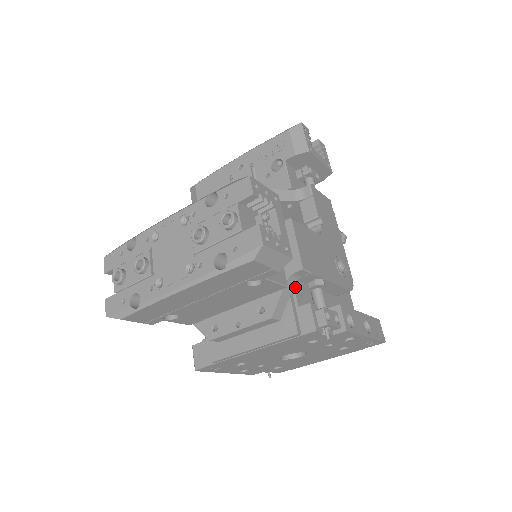
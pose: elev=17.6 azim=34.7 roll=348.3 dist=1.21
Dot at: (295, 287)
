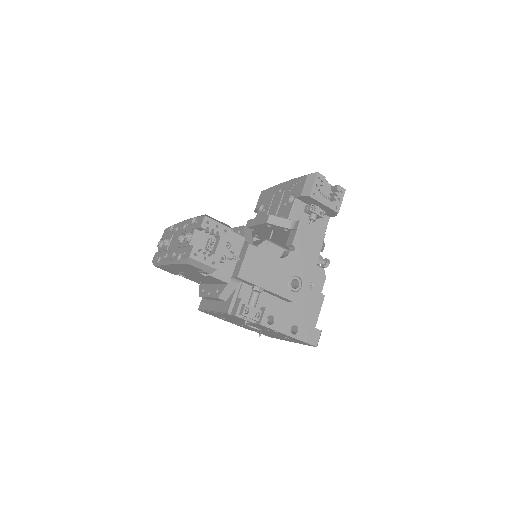
Dot at: (243, 285)
